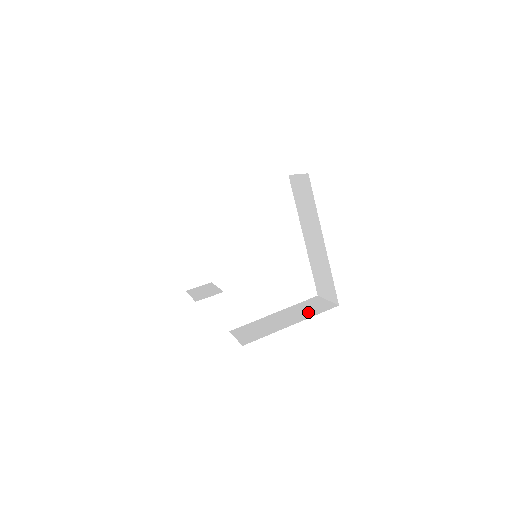
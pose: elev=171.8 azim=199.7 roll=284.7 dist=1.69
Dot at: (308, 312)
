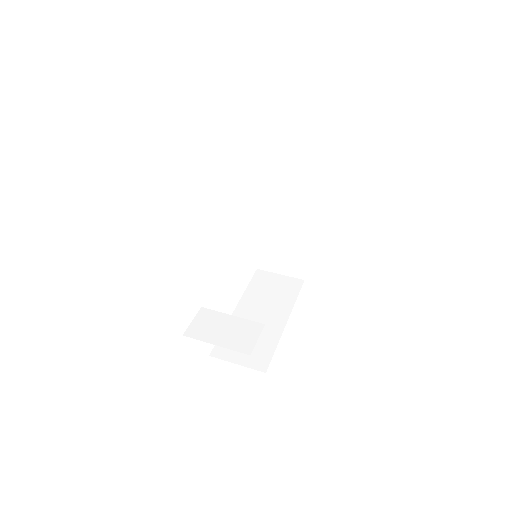
Dot at: (281, 298)
